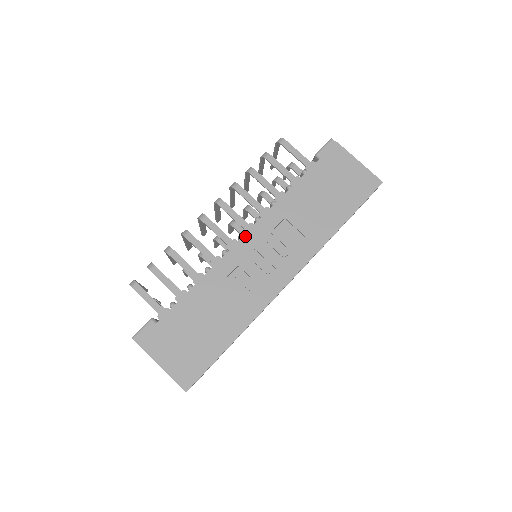
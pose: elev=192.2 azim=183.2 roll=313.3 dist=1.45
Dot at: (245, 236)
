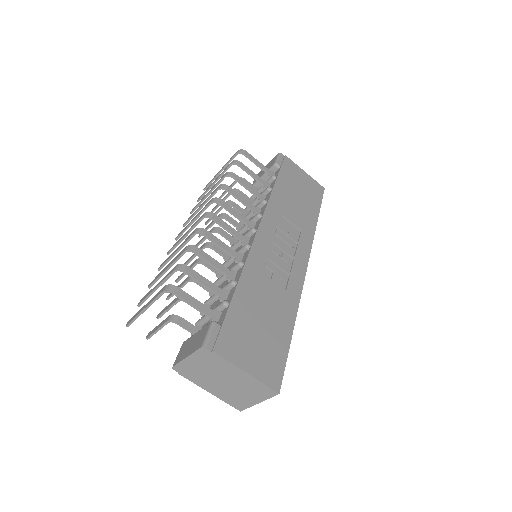
Dot at: (259, 229)
